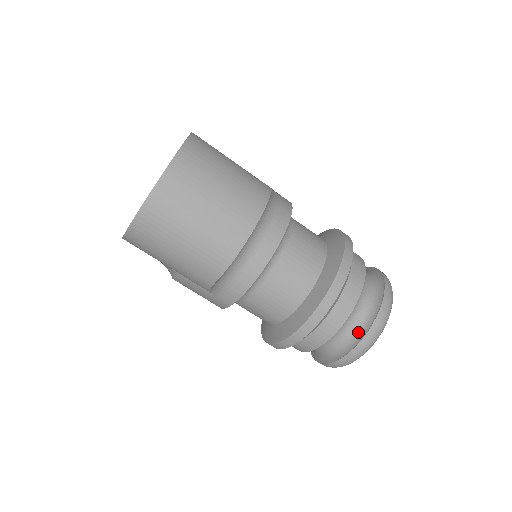
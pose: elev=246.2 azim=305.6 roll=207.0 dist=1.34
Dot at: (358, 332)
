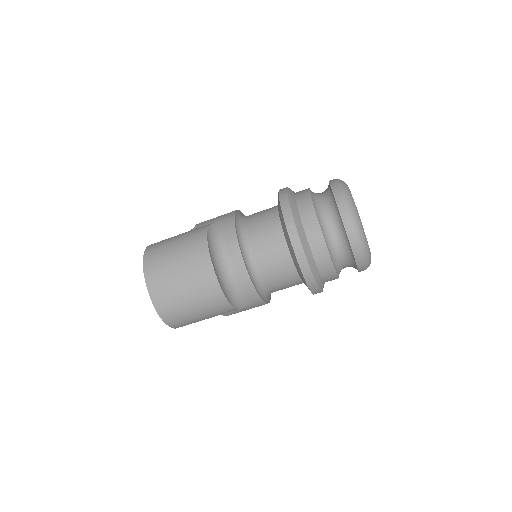
Dot at: (345, 240)
